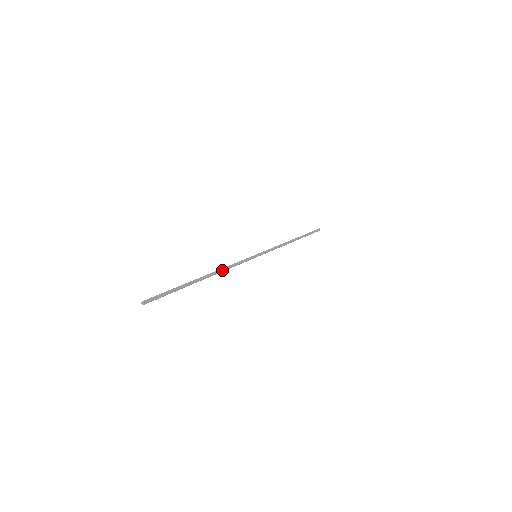
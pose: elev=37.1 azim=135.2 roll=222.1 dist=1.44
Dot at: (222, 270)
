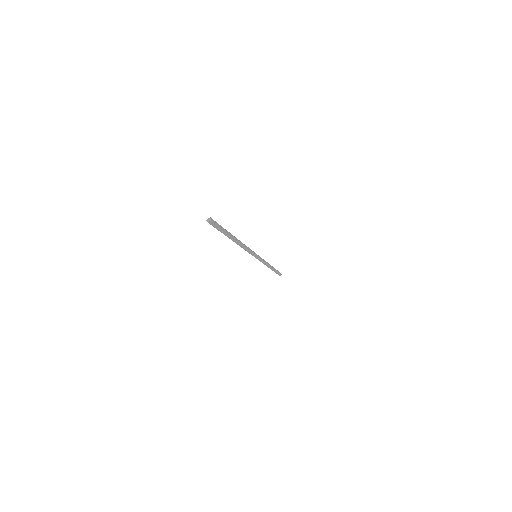
Dot at: (243, 245)
